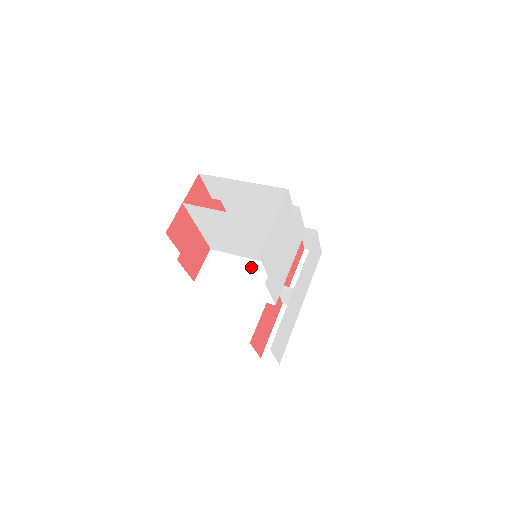
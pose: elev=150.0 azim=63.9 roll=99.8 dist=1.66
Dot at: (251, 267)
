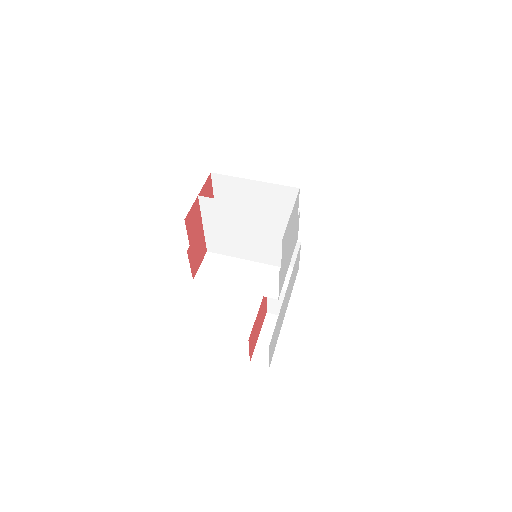
Dot at: (250, 267)
